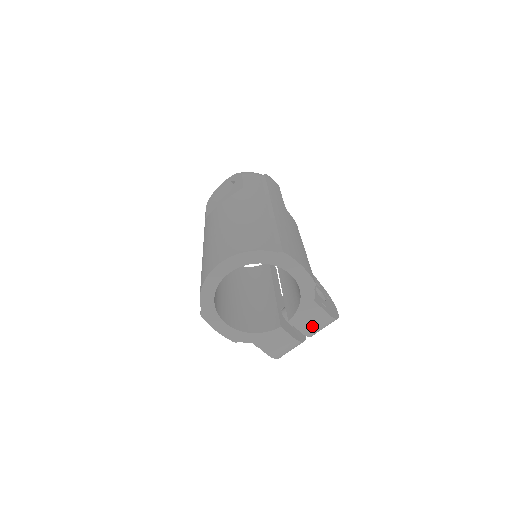
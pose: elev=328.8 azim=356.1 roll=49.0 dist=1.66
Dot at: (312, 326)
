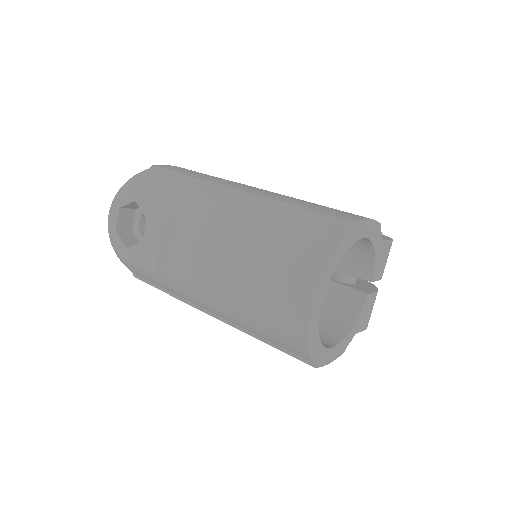
Dot at: (385, 265)
